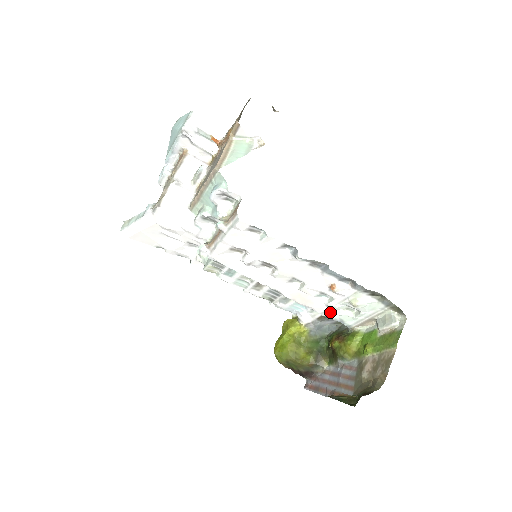
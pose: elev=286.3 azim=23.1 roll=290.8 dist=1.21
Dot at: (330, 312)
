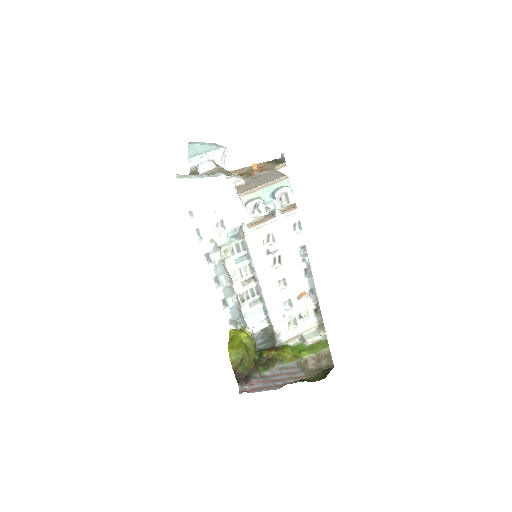
Dot at: (280, 322)
